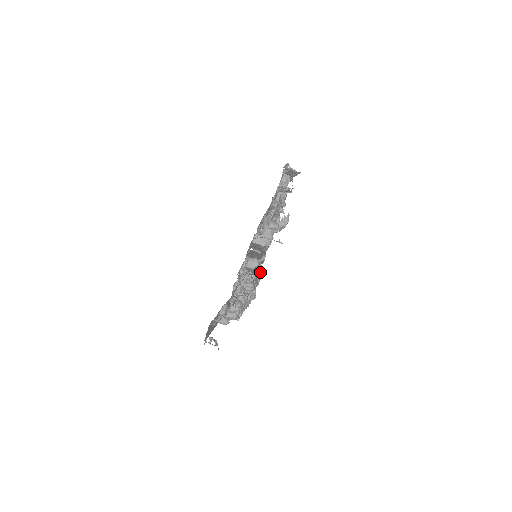
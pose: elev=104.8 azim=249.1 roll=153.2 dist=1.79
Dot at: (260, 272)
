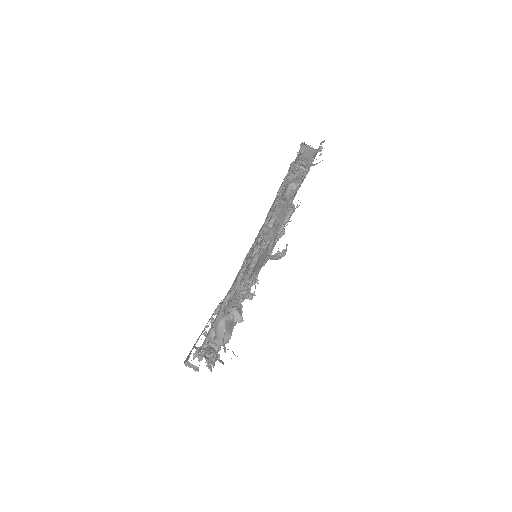
Dot at: (290, 210)
